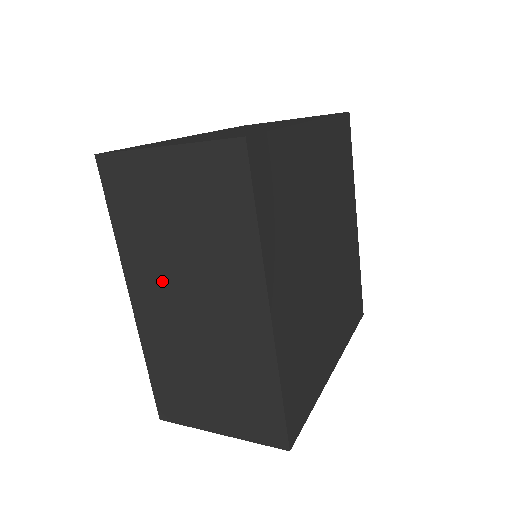
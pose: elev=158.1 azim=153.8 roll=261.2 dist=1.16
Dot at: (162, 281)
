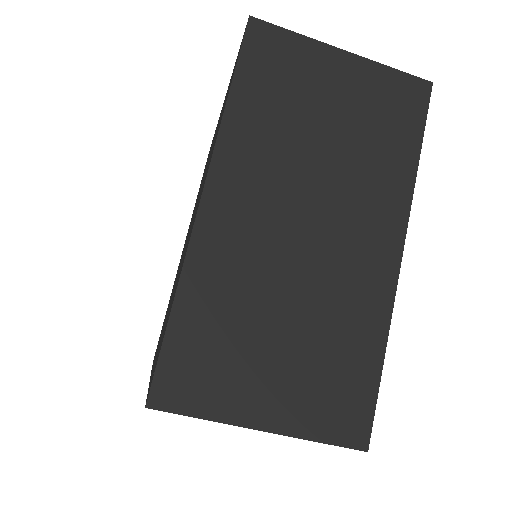
Dot at: occluded
